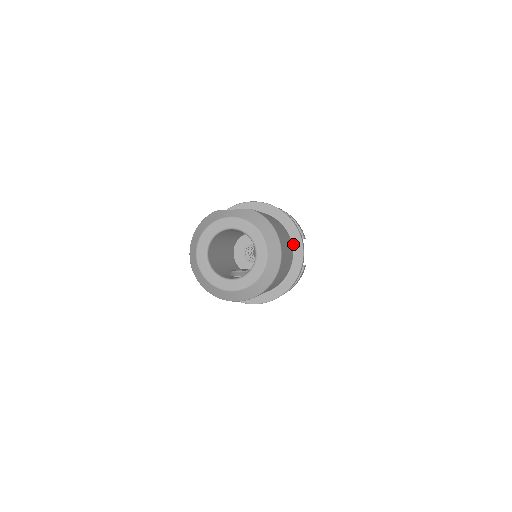
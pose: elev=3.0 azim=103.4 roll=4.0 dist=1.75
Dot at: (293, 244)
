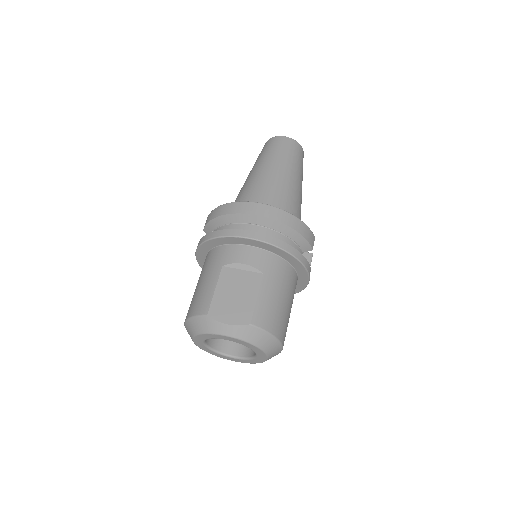
Dot at: (298, 274)
